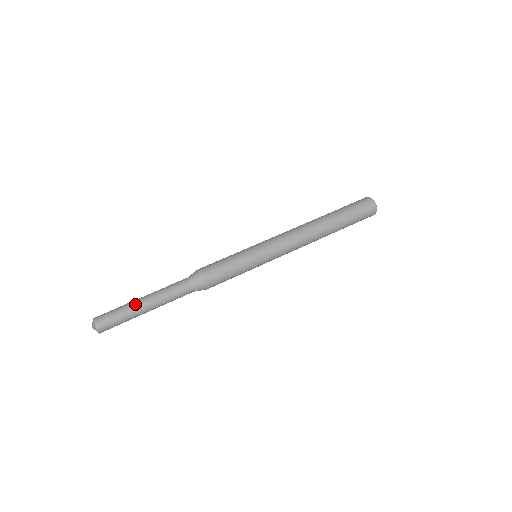
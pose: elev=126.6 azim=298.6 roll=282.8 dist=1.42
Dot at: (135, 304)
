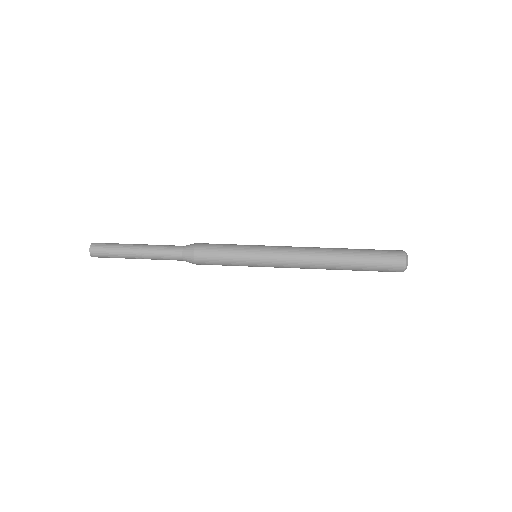
Dot at: (131, 244)
